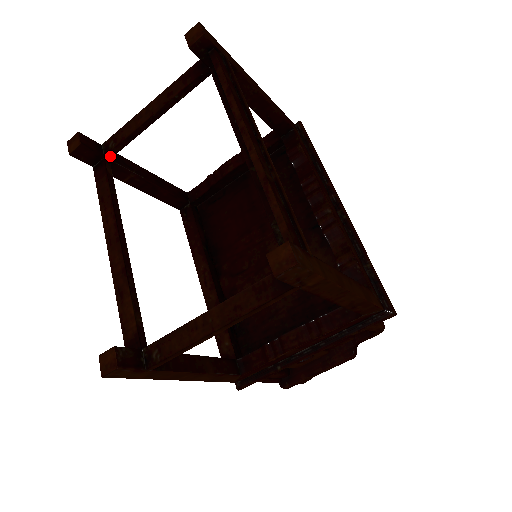
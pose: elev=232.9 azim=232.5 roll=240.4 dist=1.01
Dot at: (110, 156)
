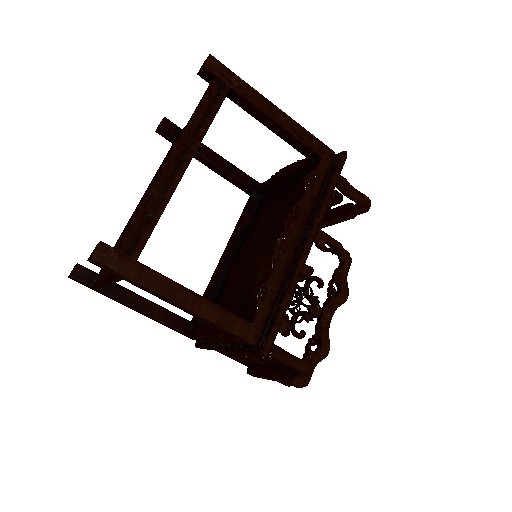
Dot at: occluded
